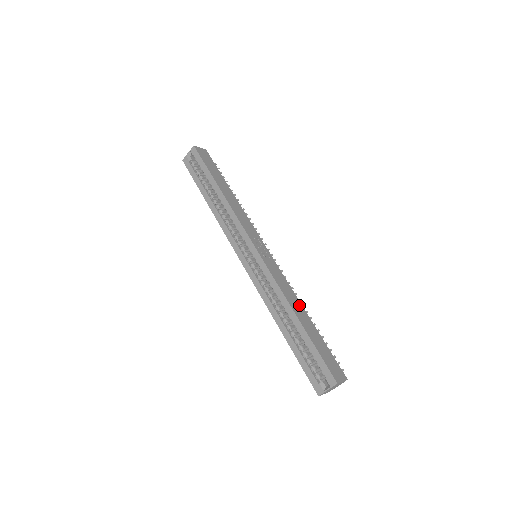
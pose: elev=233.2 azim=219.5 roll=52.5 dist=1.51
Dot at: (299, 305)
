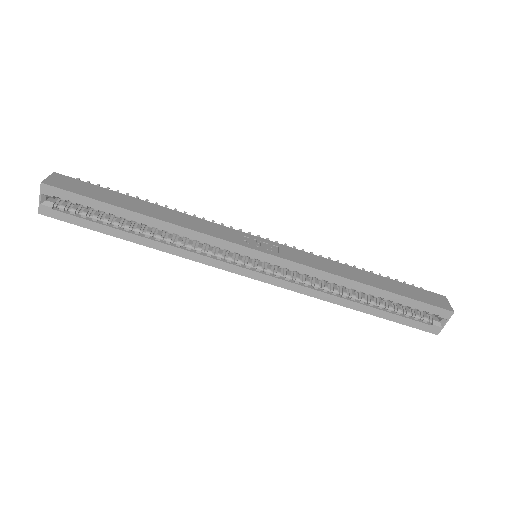
Dot at: (350, 269)
